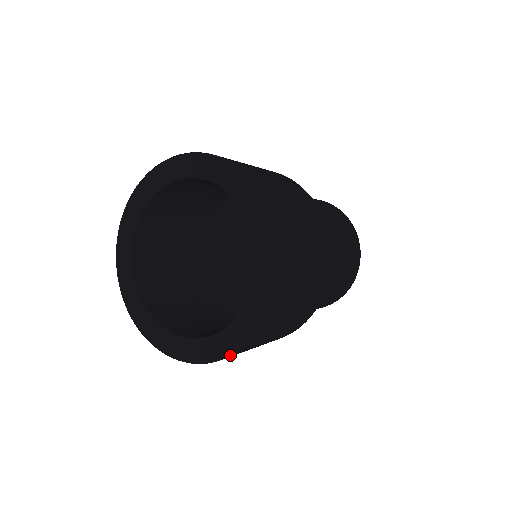
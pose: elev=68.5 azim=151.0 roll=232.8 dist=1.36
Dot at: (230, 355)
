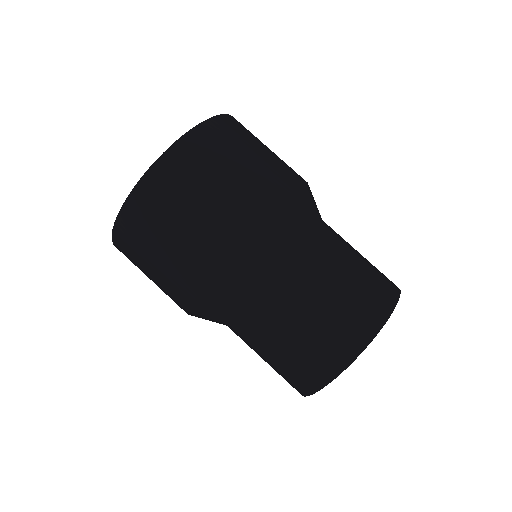
Dot at: (138, 182)
